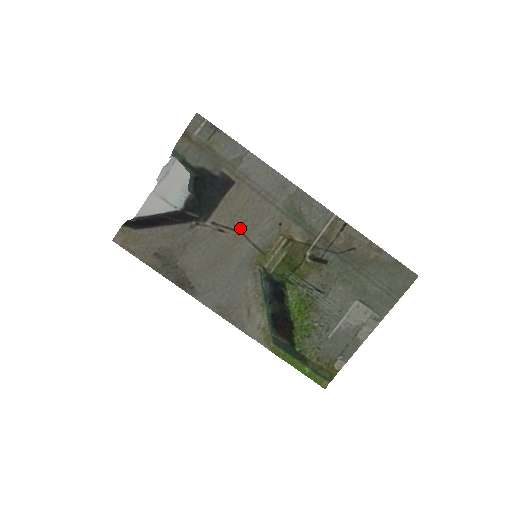
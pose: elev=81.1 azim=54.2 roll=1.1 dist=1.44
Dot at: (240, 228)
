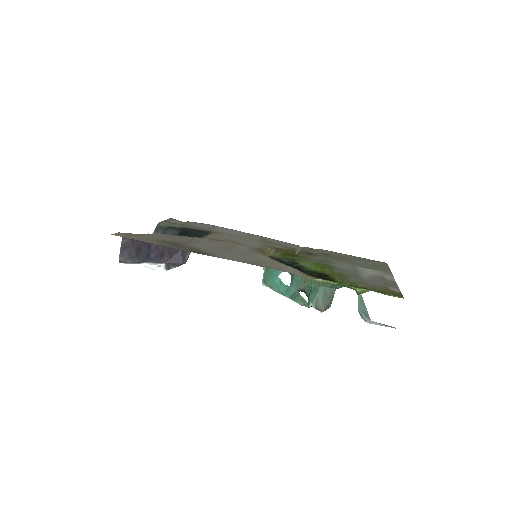
Dot at: (233, 241)
